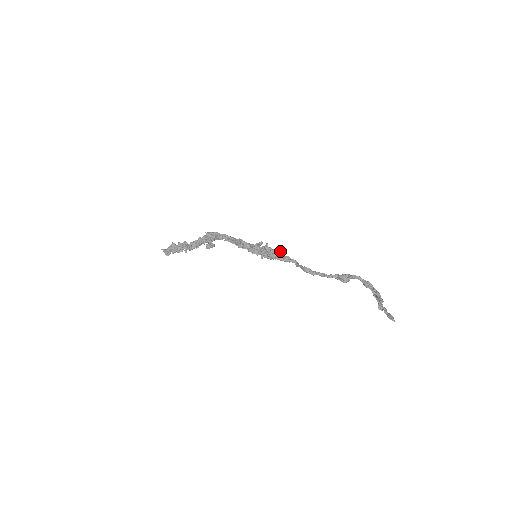
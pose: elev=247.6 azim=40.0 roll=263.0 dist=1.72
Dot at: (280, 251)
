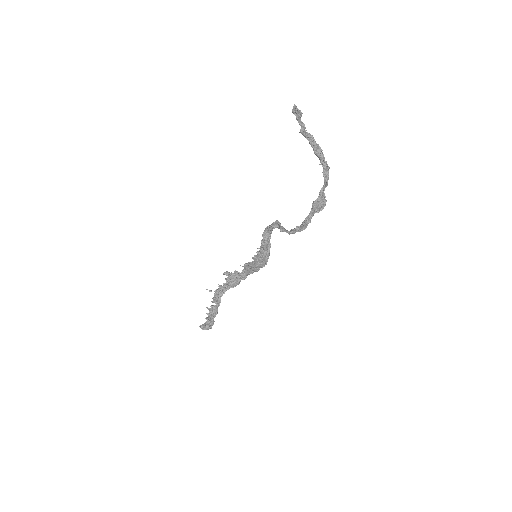
Dot at: (271, 231)
